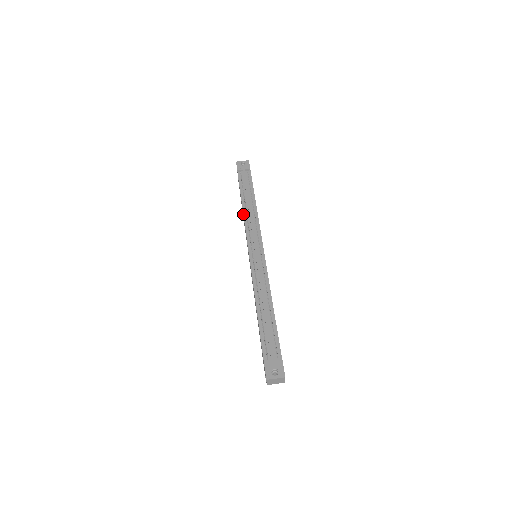
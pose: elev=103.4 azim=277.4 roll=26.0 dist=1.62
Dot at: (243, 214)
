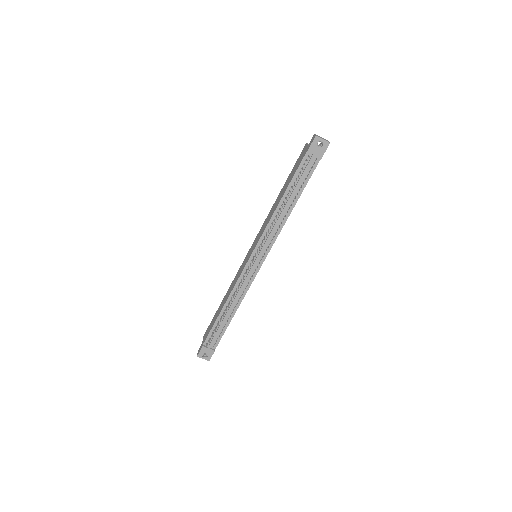
Dot at: (272, 215)
